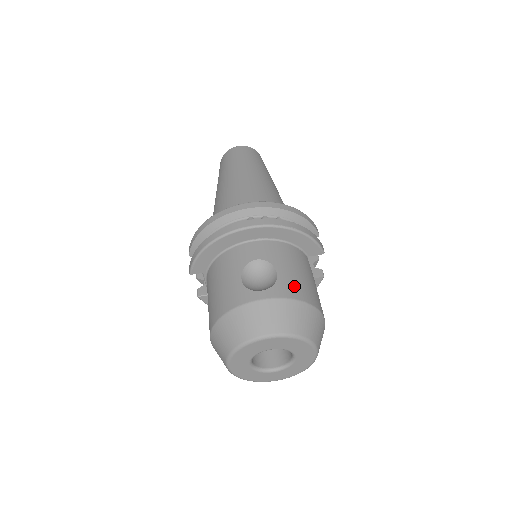
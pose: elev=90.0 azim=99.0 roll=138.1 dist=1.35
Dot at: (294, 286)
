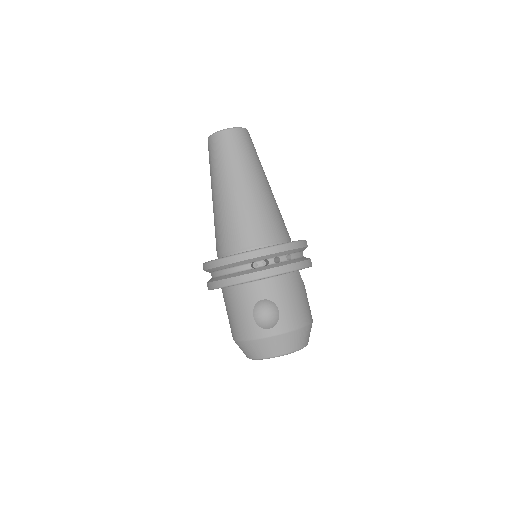
Dot at: (292, 318)
